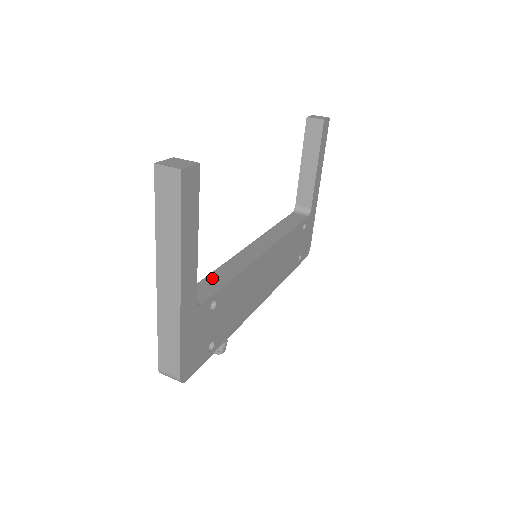
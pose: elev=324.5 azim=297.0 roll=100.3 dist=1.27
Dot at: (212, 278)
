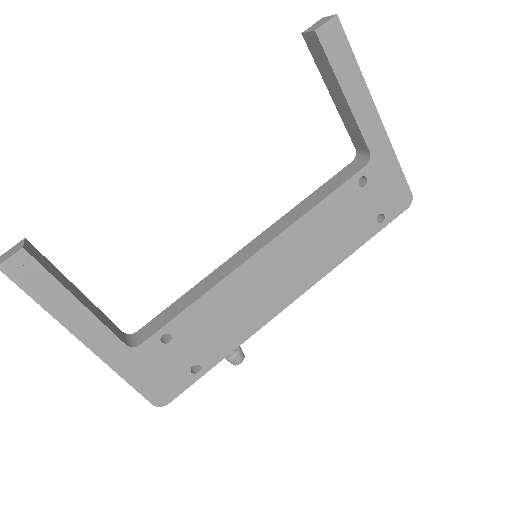
Dot at: (176, 304)
